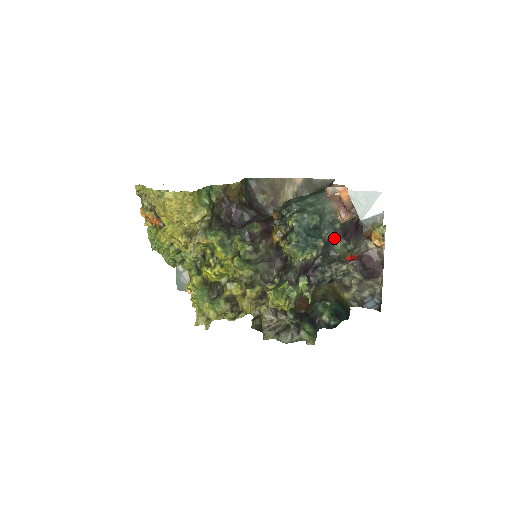
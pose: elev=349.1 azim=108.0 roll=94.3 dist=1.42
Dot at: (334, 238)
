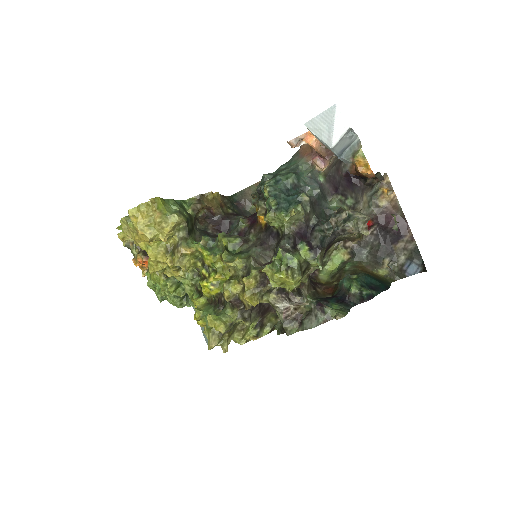
Dot at: (325, 197)
